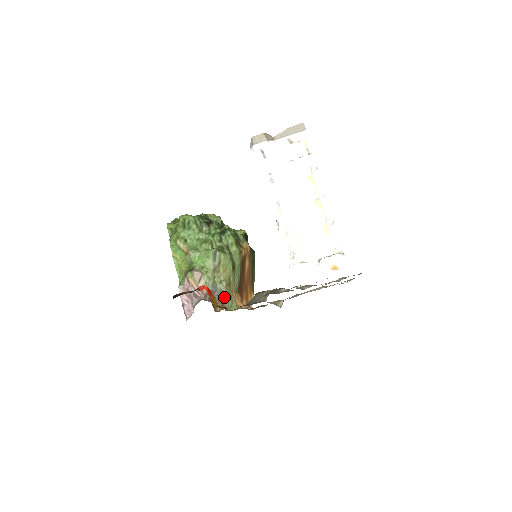
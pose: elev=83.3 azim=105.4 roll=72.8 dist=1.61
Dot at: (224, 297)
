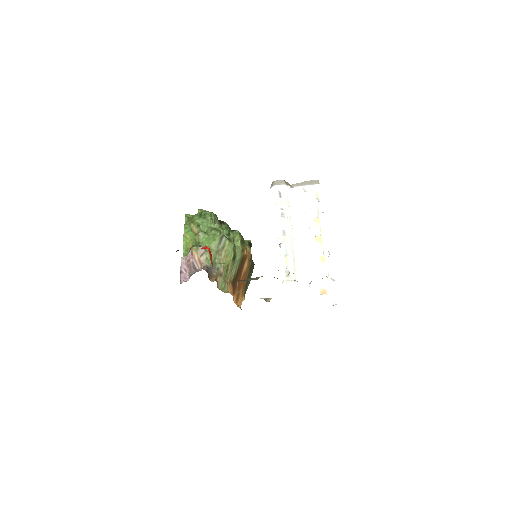
Dot at: (219, 276)
